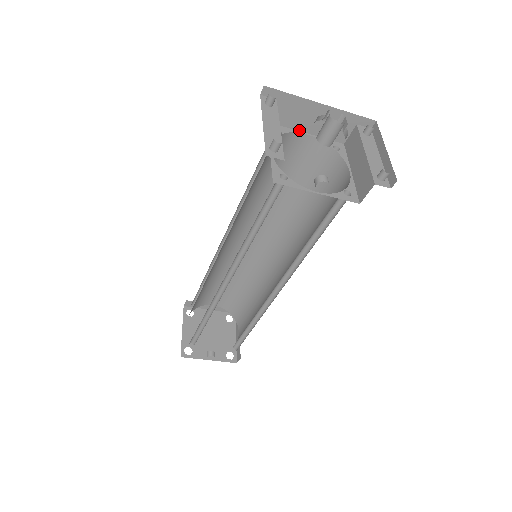
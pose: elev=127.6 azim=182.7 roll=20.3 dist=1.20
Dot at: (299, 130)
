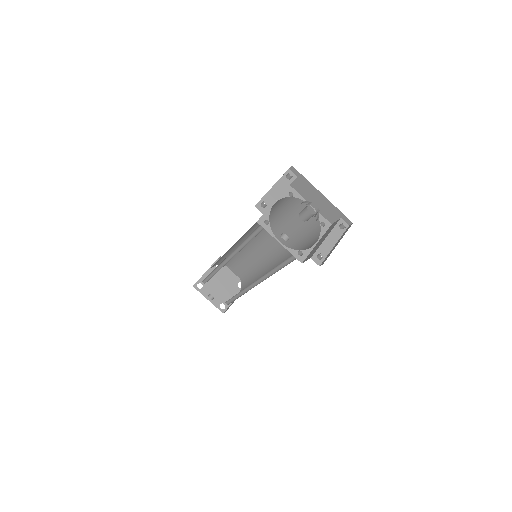
Dot at: (307, 200)
